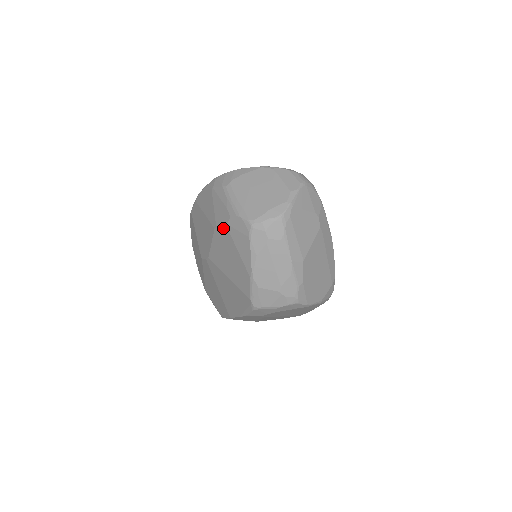
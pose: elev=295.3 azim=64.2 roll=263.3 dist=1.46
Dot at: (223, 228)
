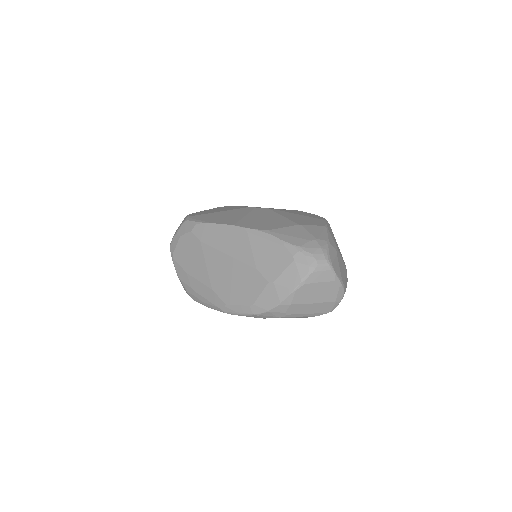
Dot at: occluded
